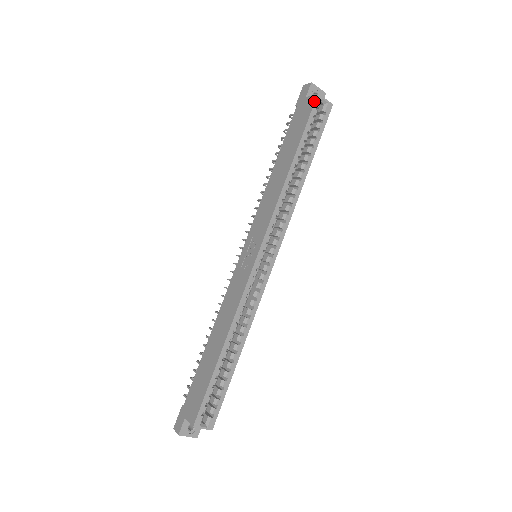
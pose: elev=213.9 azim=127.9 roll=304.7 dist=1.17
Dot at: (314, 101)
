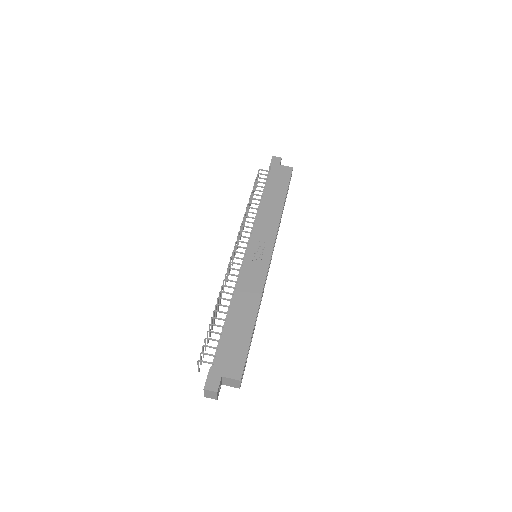
Dot at: (291, 171)
